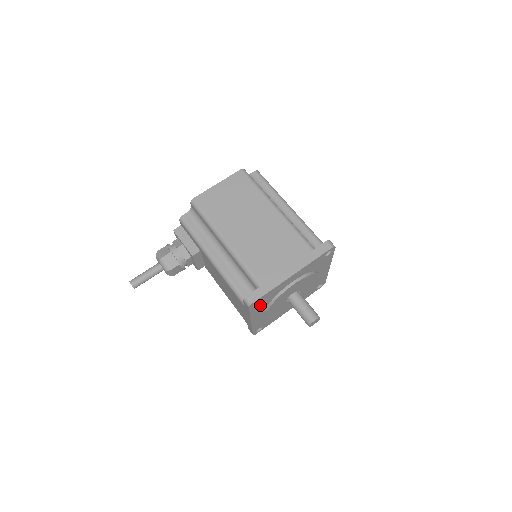
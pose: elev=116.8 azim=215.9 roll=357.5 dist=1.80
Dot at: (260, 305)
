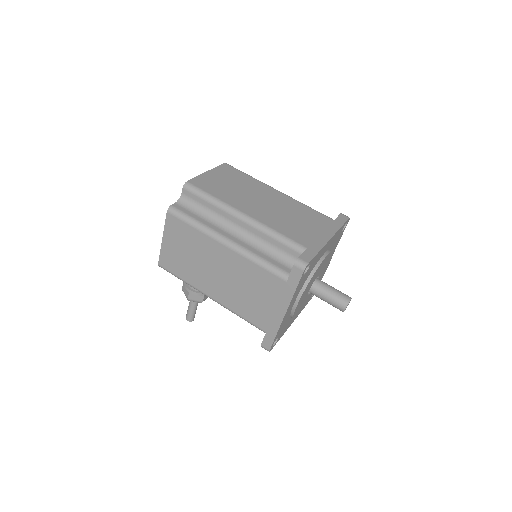
Dot at: (282, 332)
